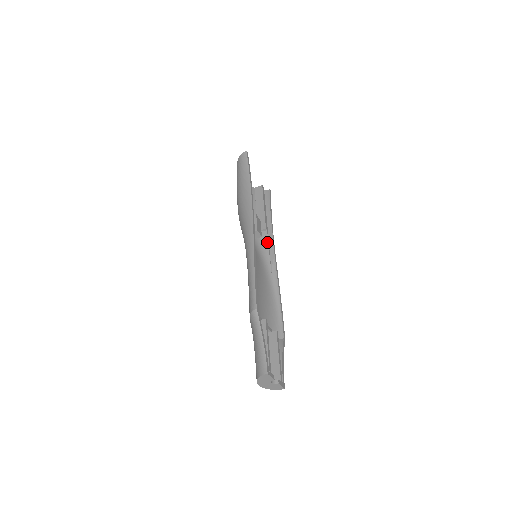
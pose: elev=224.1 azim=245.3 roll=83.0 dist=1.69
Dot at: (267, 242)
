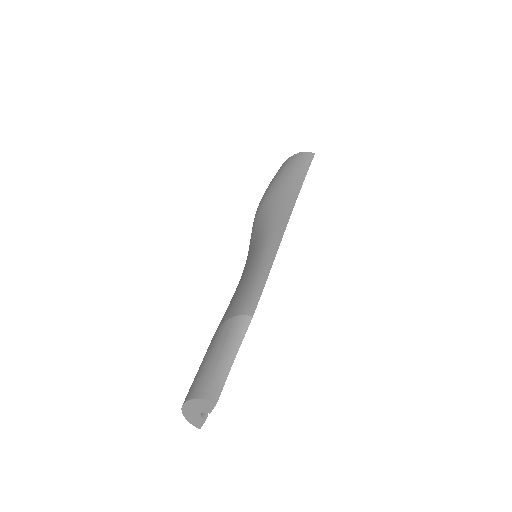
Dot at: occluded
